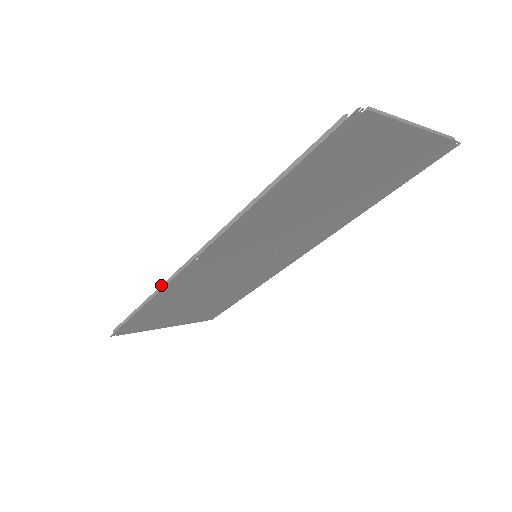
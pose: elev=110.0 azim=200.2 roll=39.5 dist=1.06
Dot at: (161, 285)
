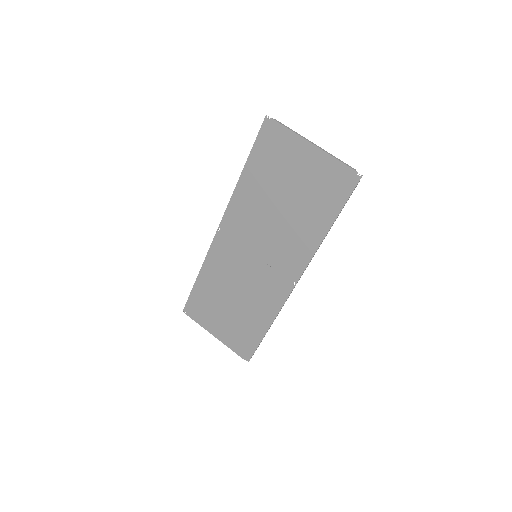
Dot at: (207, 257)
